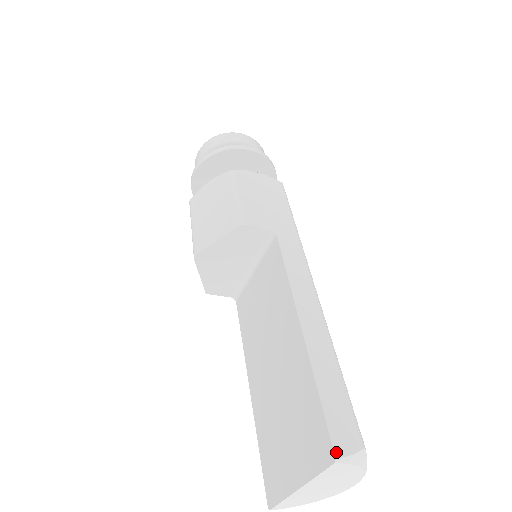
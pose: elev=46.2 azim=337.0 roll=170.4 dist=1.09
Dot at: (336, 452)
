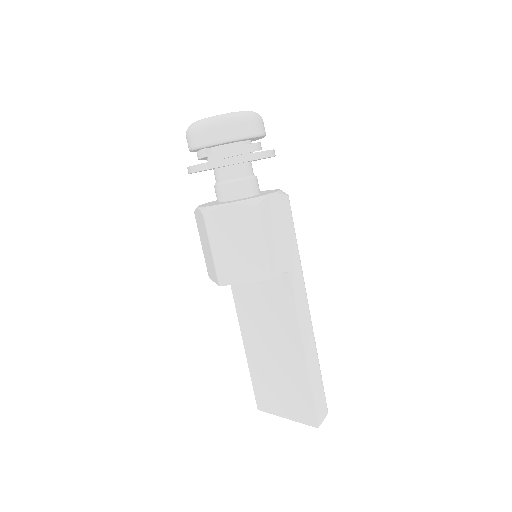
Dot at: (319, 424)
